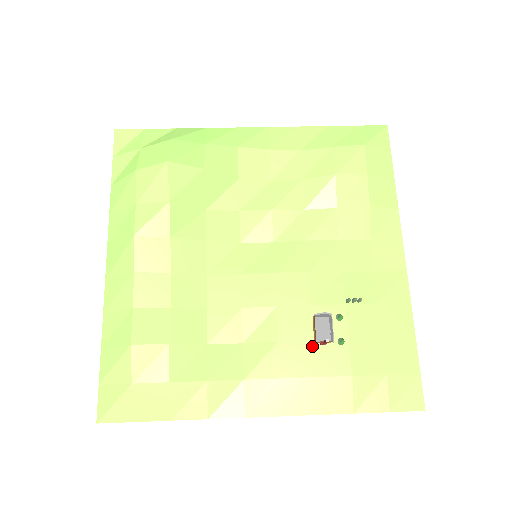
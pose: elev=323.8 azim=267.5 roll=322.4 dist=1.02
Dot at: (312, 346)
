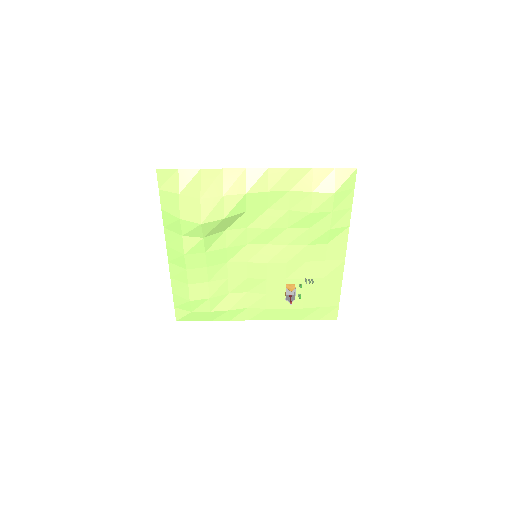
Dot at: (284, 296)
